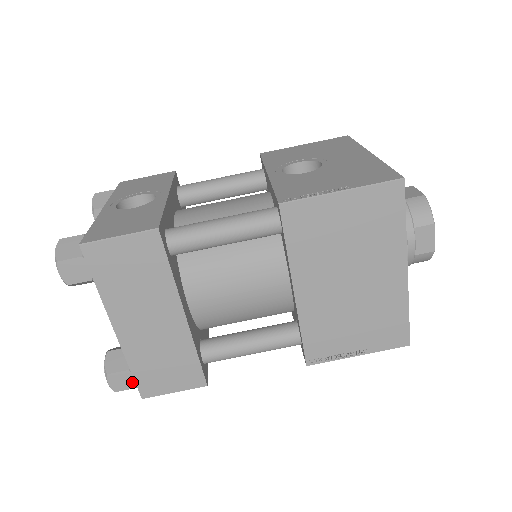
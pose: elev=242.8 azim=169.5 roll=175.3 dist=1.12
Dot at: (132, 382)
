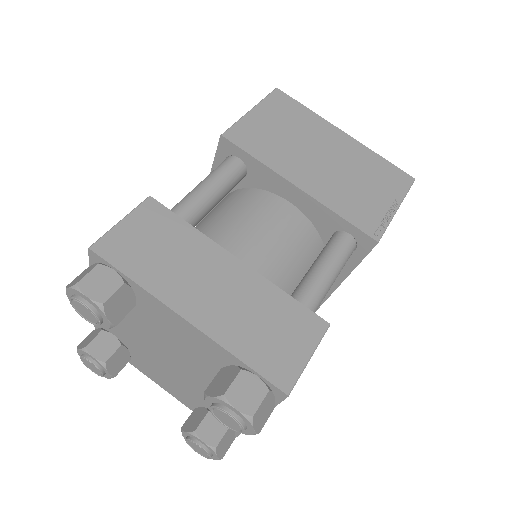
Dot at: (258, 385)
